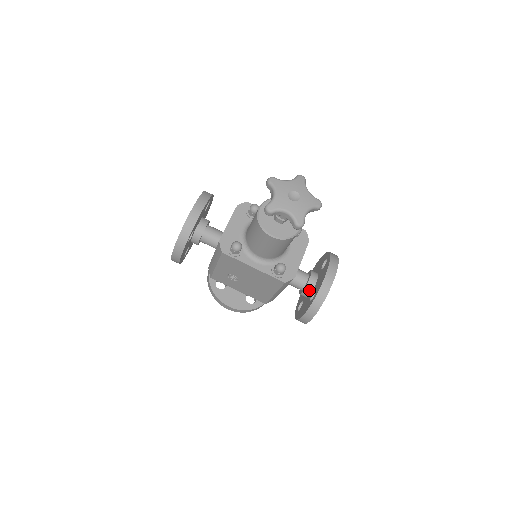
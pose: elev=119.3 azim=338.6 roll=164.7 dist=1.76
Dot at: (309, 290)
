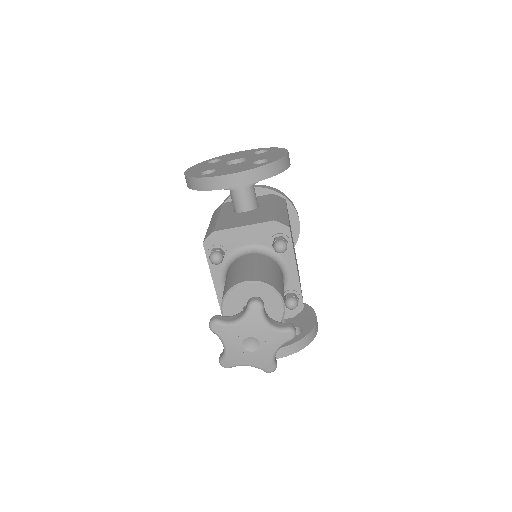
Dot at: occluded
